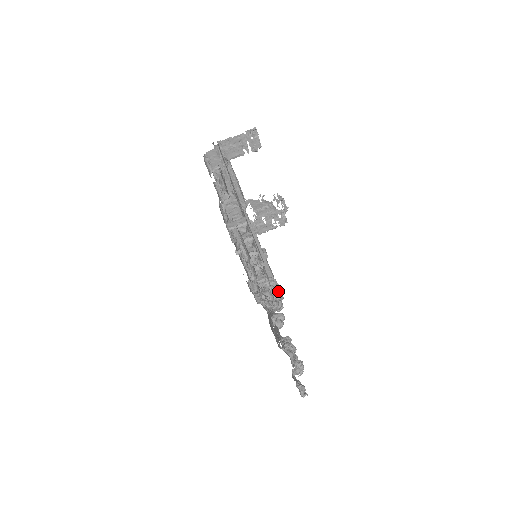
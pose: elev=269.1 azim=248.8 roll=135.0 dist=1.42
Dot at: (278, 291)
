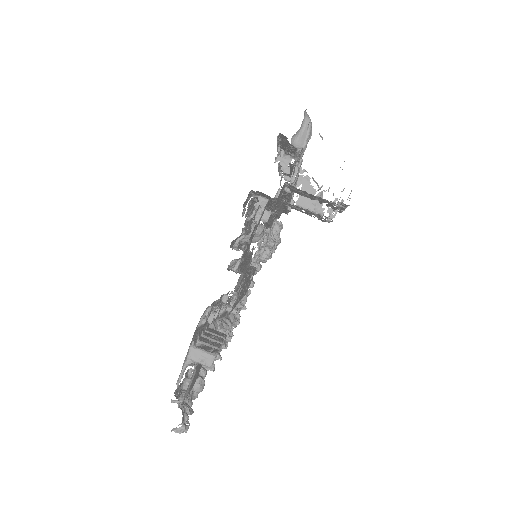
Dot at: occluded
